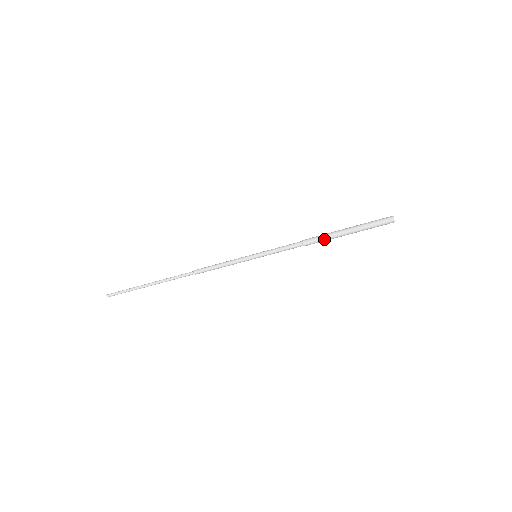
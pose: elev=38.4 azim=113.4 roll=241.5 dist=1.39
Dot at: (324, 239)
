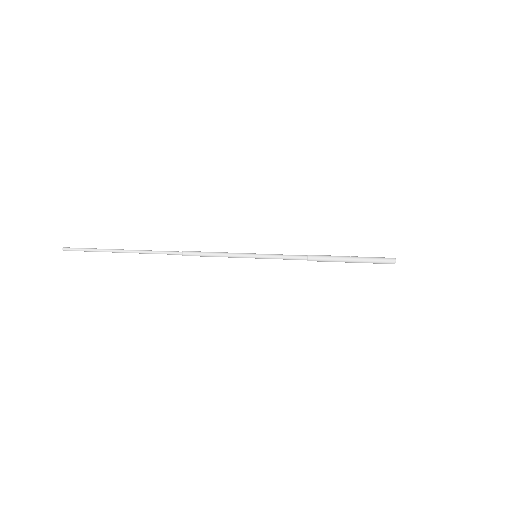
Dot at: (329, 258)
